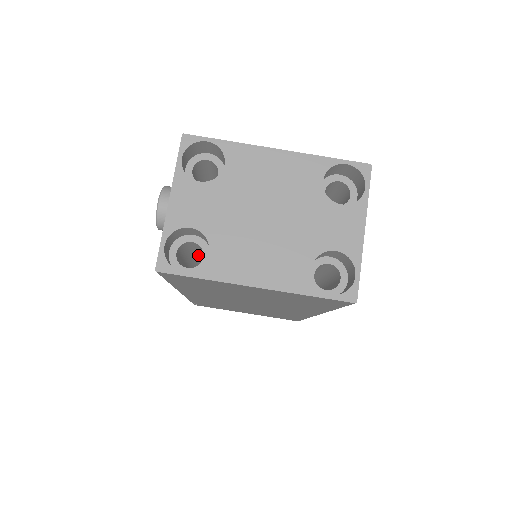
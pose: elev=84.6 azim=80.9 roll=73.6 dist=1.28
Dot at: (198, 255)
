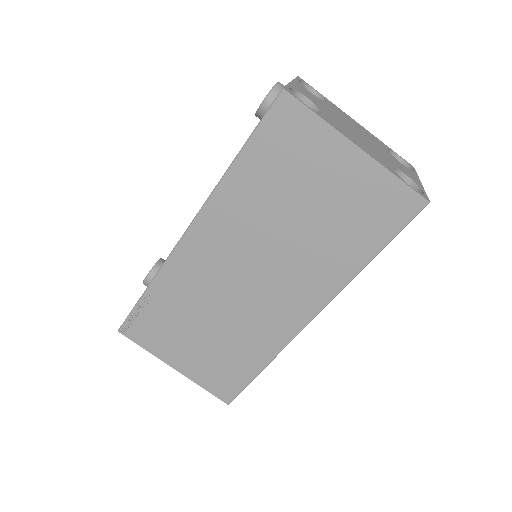
Dot at: occluded
